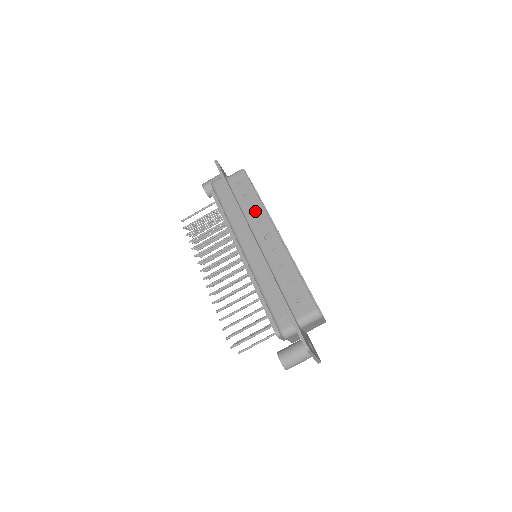
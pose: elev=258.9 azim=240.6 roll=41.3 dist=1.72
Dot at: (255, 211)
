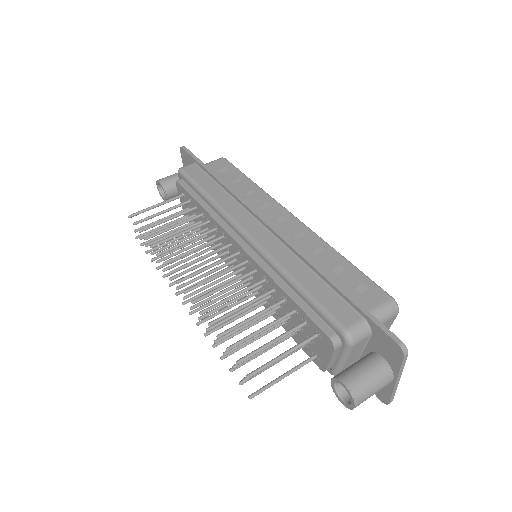
Dot at: (253, 195)
